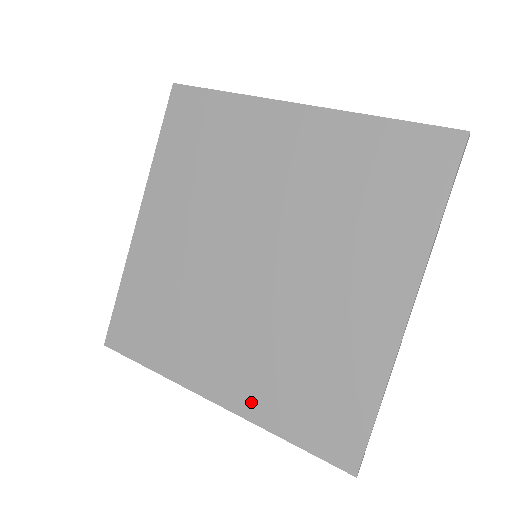
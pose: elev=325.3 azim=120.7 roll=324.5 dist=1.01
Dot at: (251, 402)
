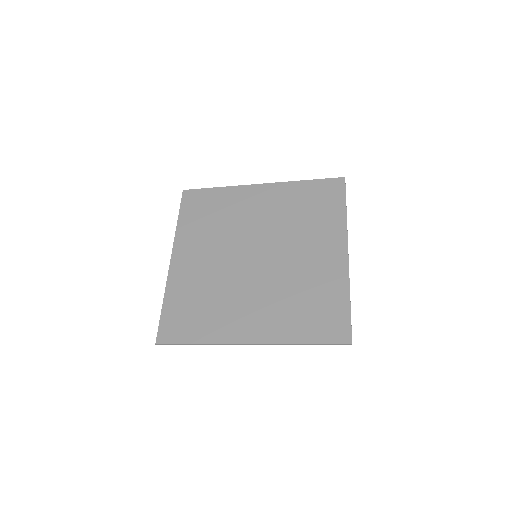
Dot at: (276, 332)
